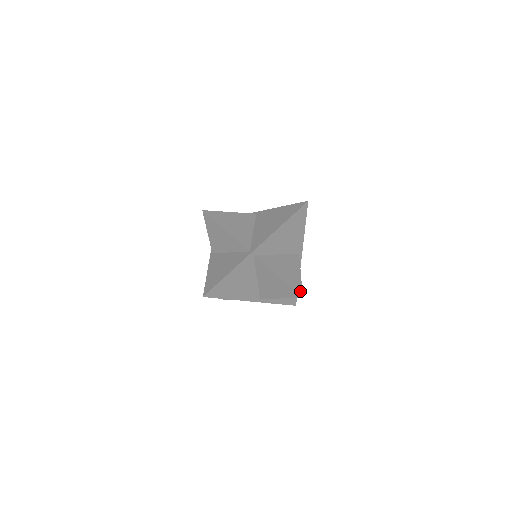
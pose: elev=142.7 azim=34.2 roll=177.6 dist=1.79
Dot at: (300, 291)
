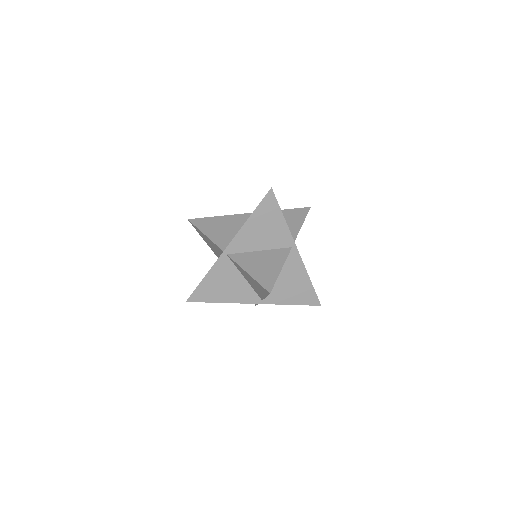
Dot at: (270, 286)
